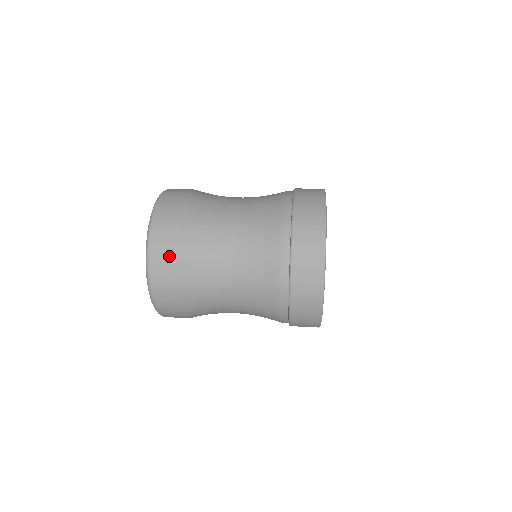
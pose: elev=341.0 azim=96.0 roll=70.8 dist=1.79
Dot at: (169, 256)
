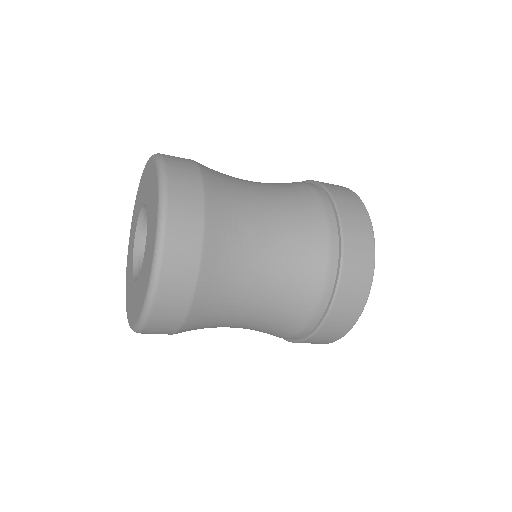
Dot at: (189, 161)
